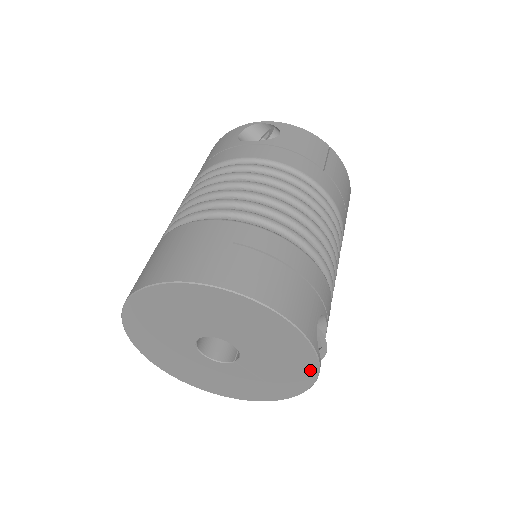
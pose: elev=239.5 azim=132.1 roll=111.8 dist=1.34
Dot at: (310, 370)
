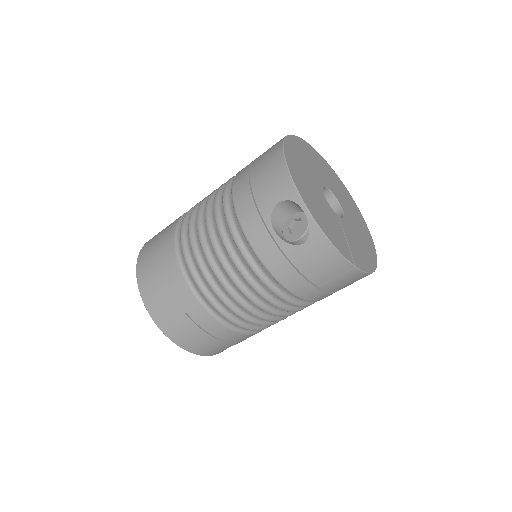
Dot at: occluded
